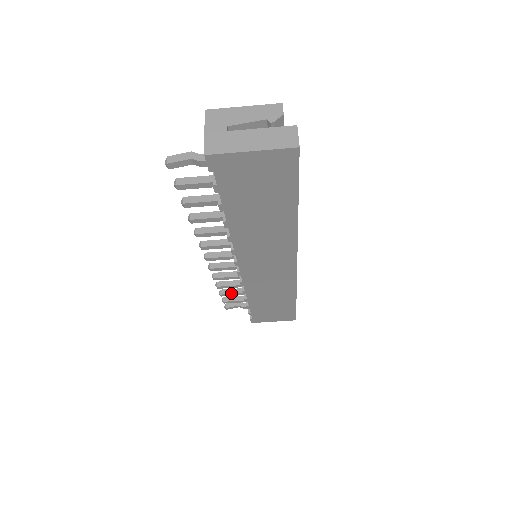
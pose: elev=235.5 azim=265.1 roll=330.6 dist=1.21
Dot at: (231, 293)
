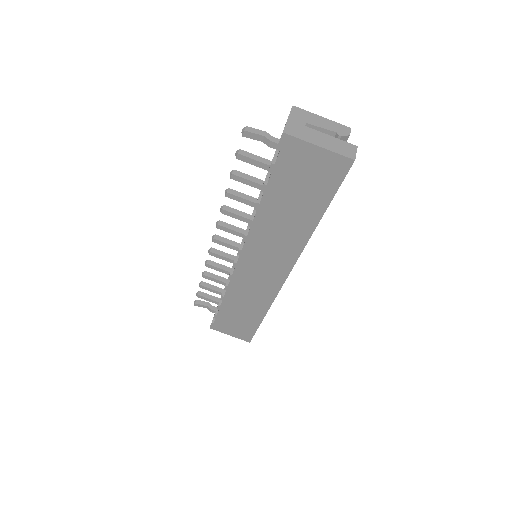
Dot at: (210, 288)
